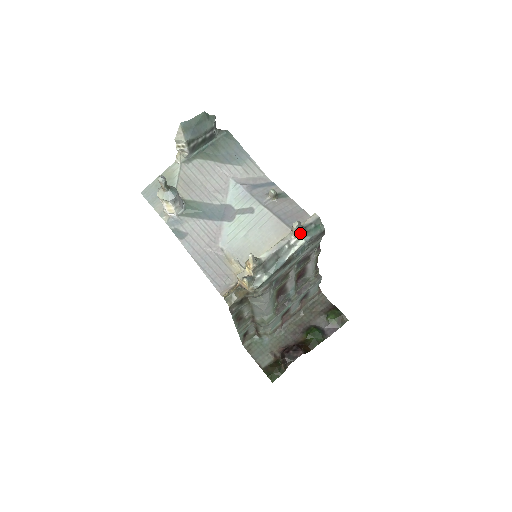
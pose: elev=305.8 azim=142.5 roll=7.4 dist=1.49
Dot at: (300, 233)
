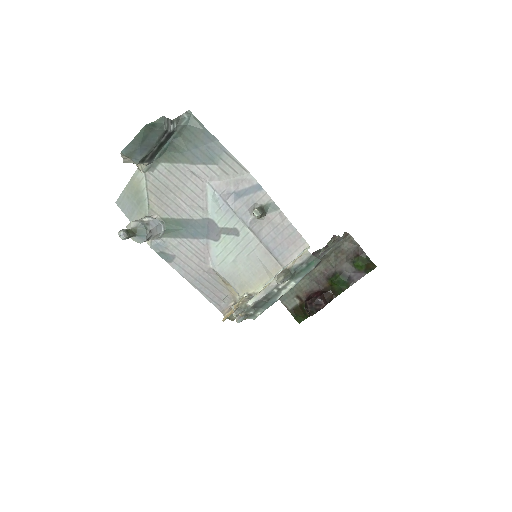
Dot at: (288, 279)
